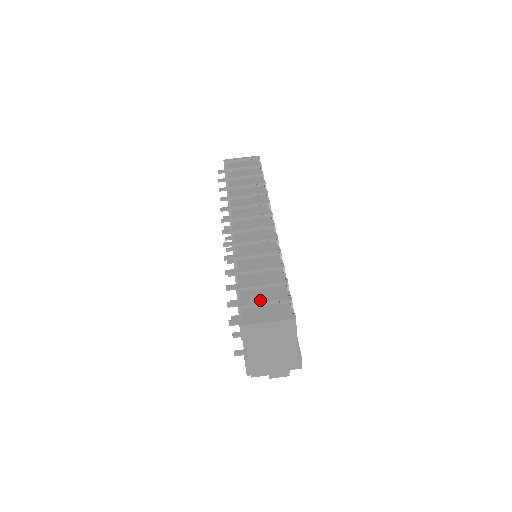
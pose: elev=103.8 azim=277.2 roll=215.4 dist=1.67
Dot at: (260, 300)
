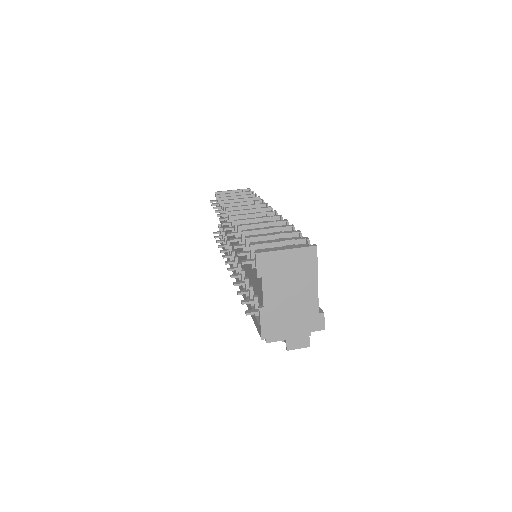
Dot at: occluded
